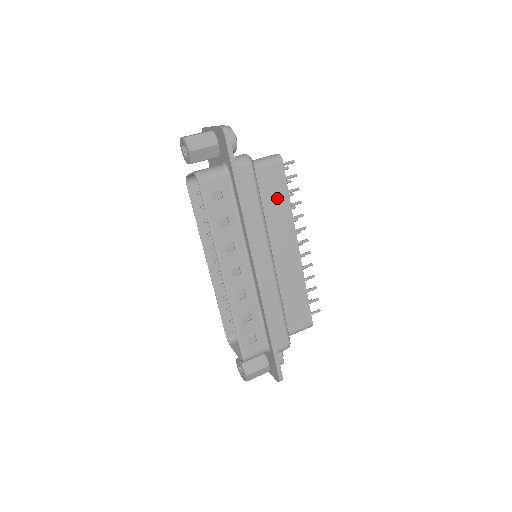
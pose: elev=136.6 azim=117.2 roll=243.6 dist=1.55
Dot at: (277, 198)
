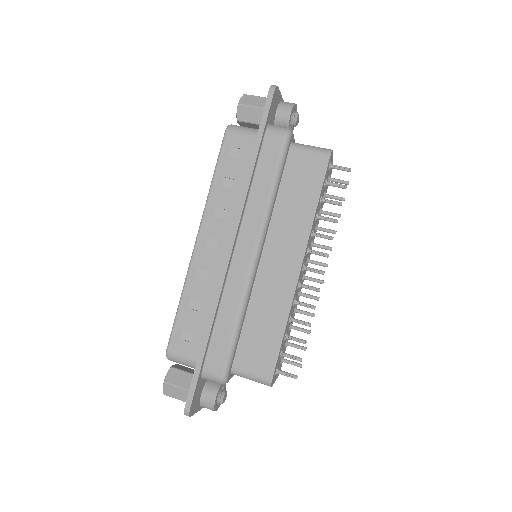
Dot at: (303, 193)
